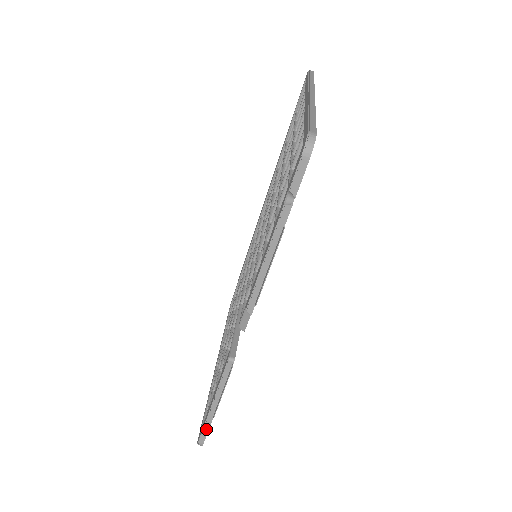
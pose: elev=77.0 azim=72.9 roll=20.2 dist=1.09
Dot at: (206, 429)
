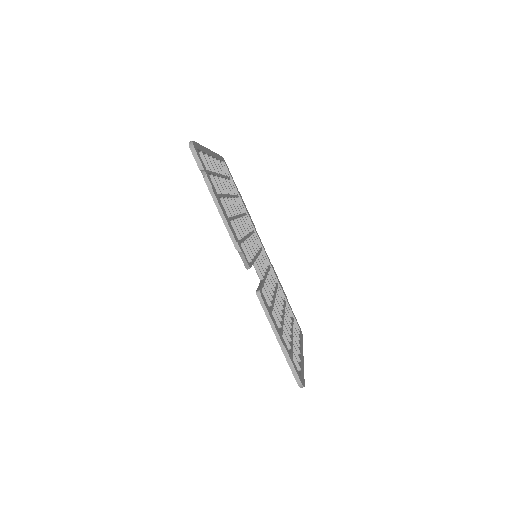
Dot at: (291, 365)
